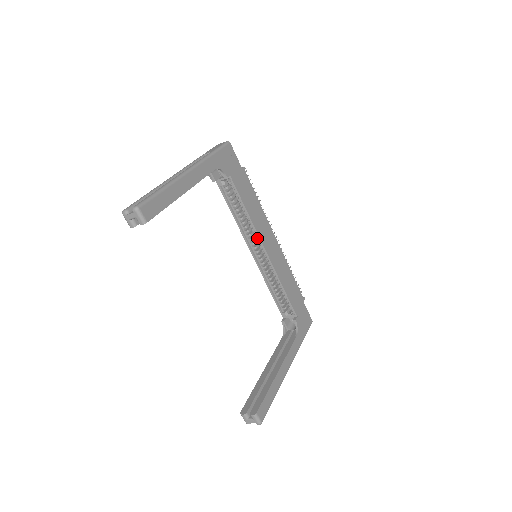
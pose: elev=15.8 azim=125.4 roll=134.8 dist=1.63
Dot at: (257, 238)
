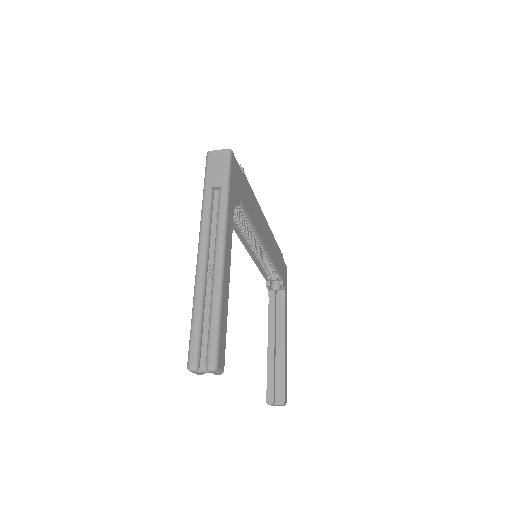
Dot at: (257, 239)
